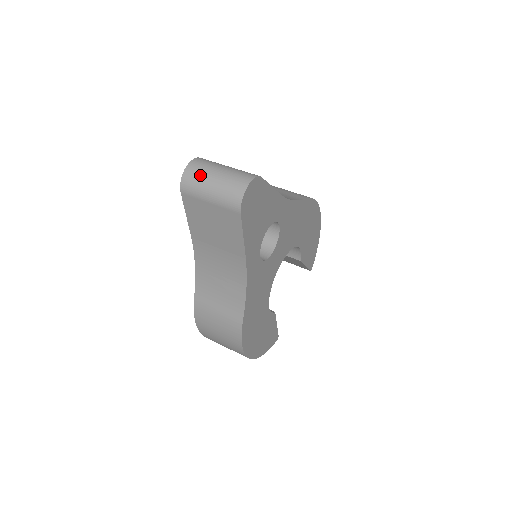
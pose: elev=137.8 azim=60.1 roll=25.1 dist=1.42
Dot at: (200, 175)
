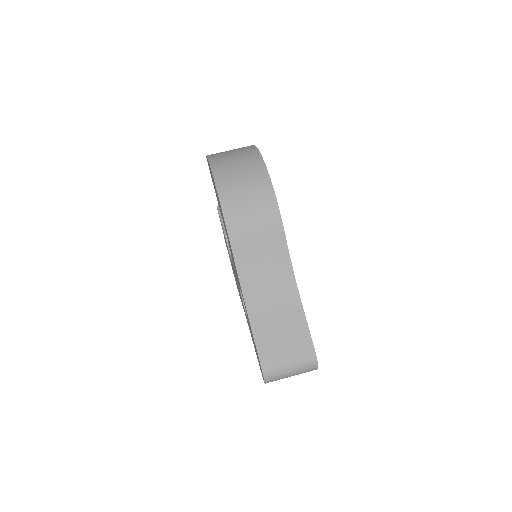
Dot at: occluded
